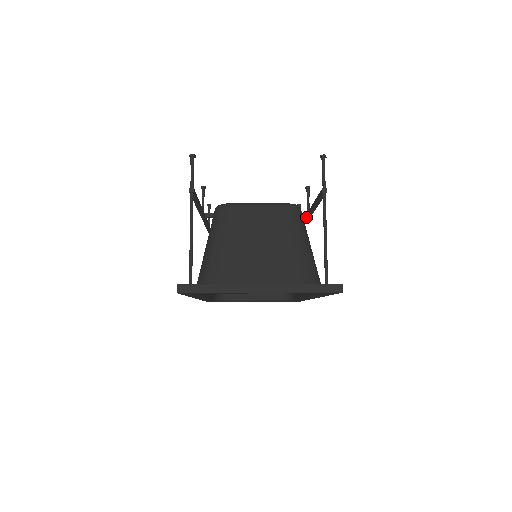
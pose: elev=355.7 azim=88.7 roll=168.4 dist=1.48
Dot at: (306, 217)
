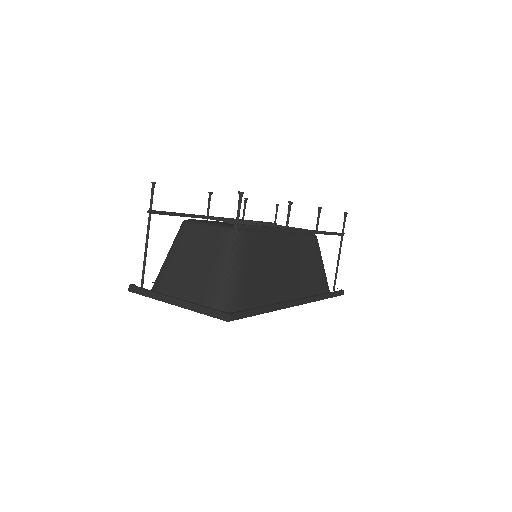
Dot at: occluded
